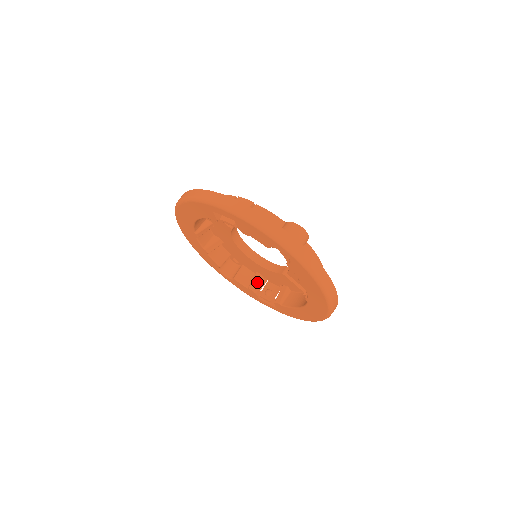
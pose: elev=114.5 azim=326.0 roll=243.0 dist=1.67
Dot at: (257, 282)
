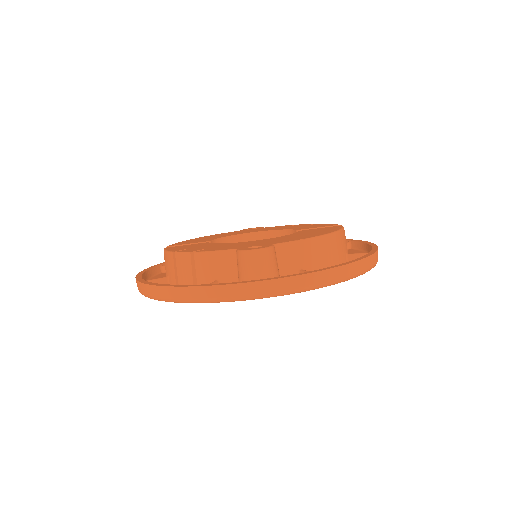
Dot at: occluded
